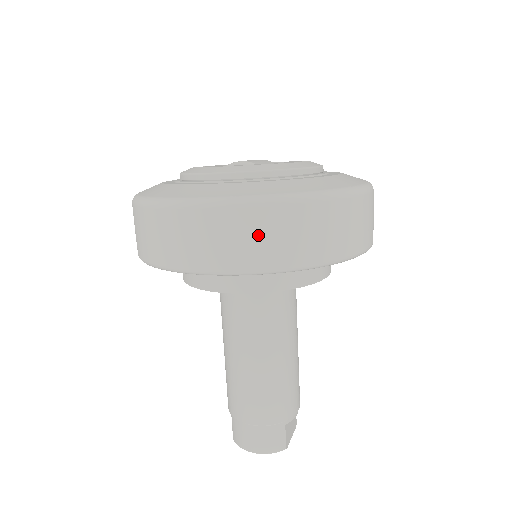
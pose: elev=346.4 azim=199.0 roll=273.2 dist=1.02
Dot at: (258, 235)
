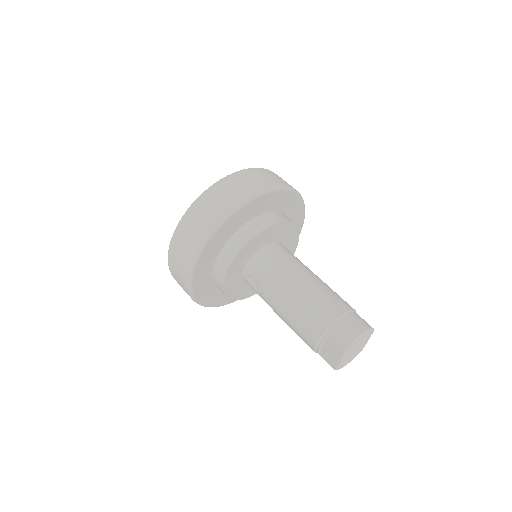
Dot at: (272, 176)
